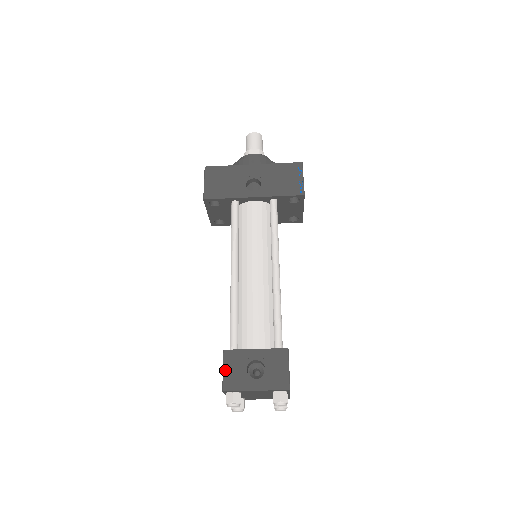
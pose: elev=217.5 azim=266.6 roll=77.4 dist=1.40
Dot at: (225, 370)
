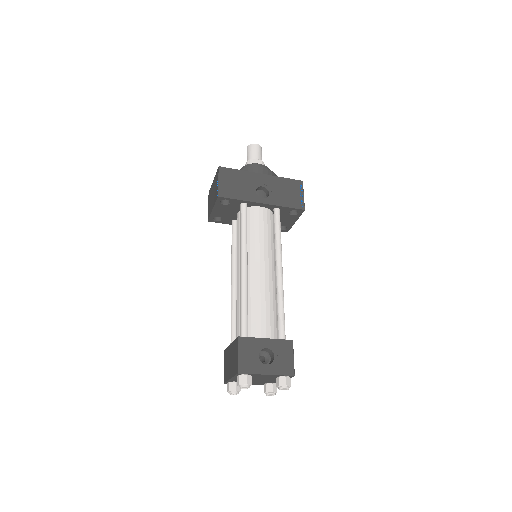
Dot at: (240, 355)
